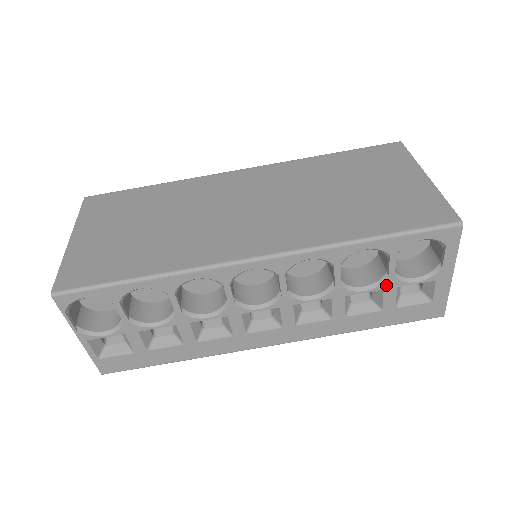
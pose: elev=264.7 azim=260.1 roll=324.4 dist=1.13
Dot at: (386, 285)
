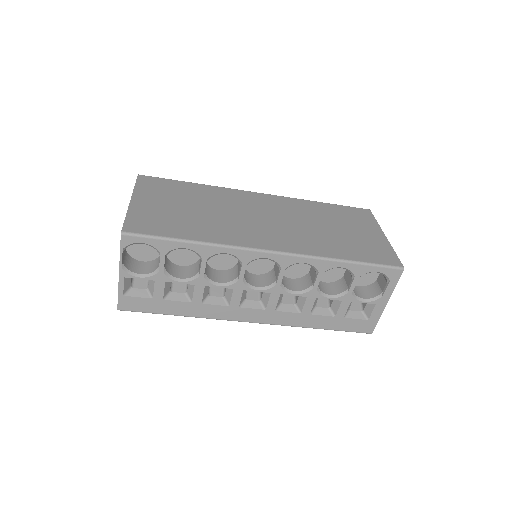
Dot at: (345, 298)
